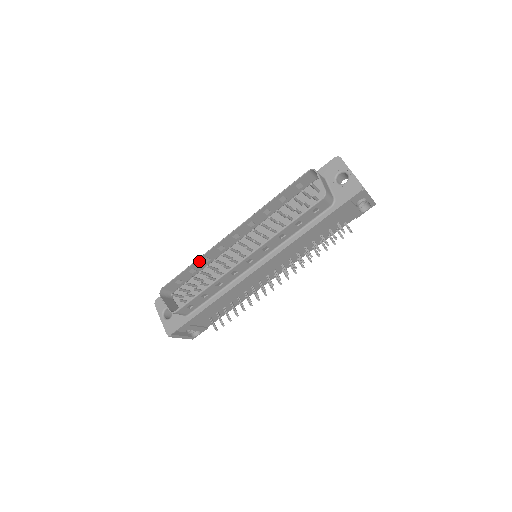
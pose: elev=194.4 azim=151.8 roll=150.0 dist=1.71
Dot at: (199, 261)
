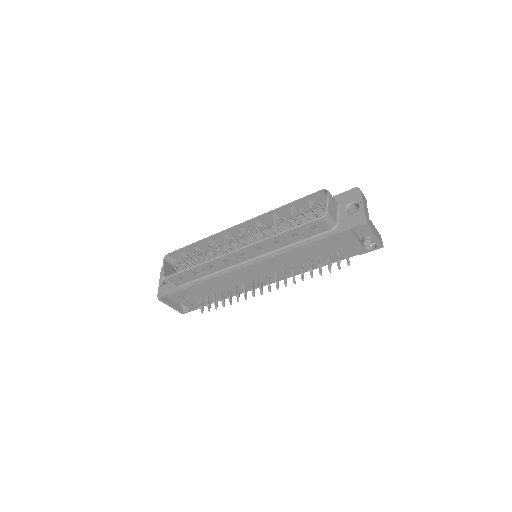
Dot at: (205, 241)
